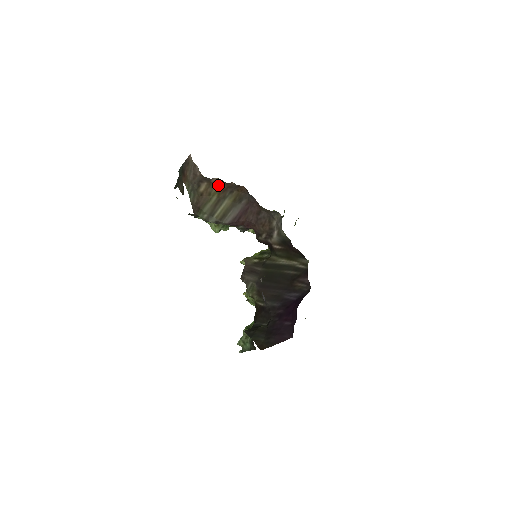
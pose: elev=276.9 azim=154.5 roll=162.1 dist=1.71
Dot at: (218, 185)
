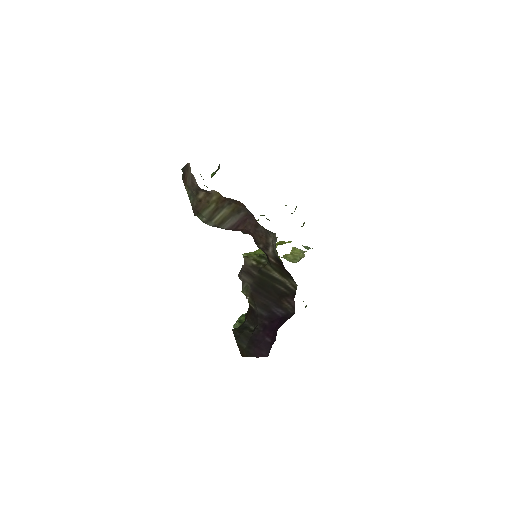
Dot at: (216, 196)
